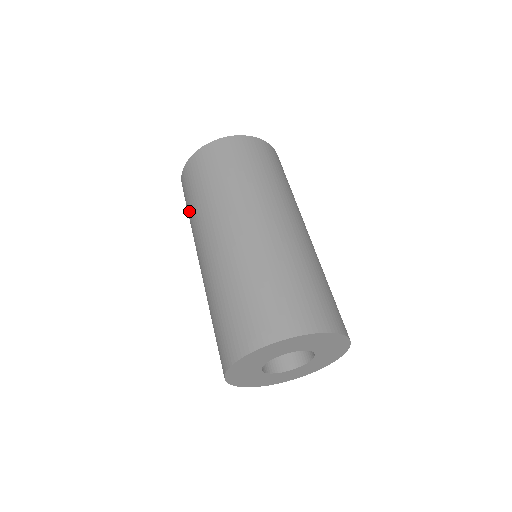
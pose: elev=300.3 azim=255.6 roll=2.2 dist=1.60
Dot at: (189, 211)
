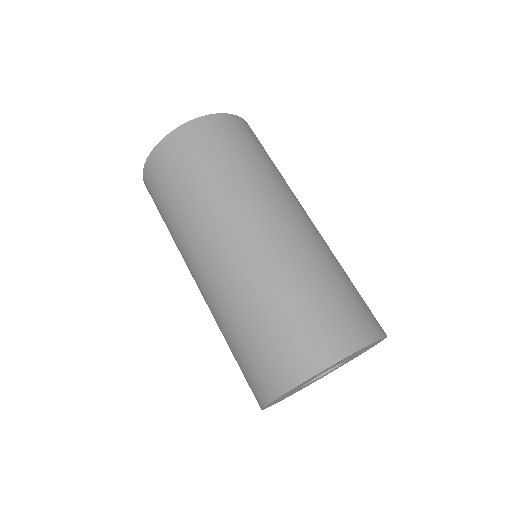
Dot at: (179, 194)
